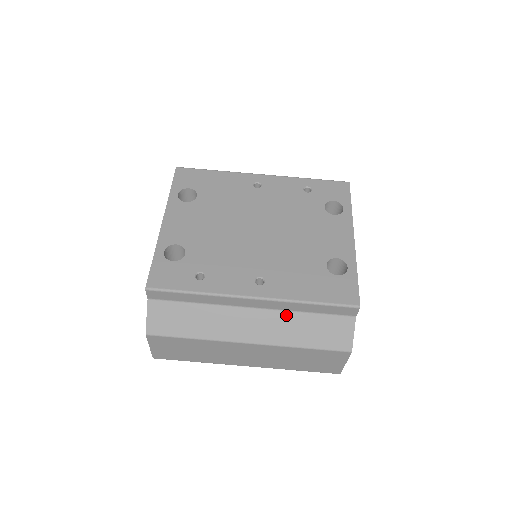
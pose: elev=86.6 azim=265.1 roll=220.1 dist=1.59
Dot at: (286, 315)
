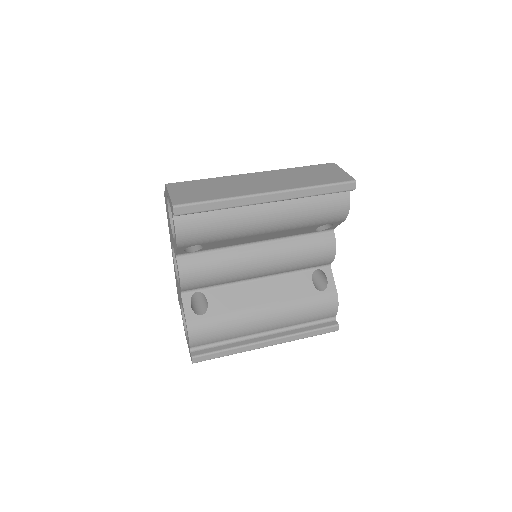
Dot at: occluded
